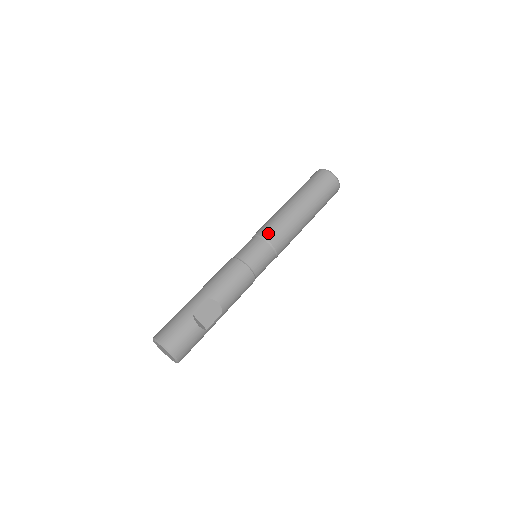
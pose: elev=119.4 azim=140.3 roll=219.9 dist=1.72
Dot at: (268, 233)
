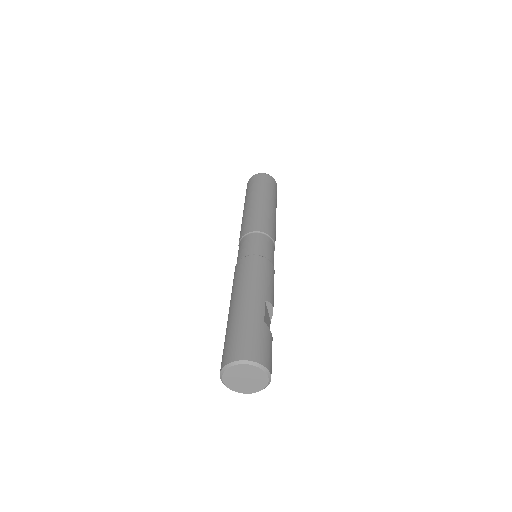
Dot at: (267, 229)
